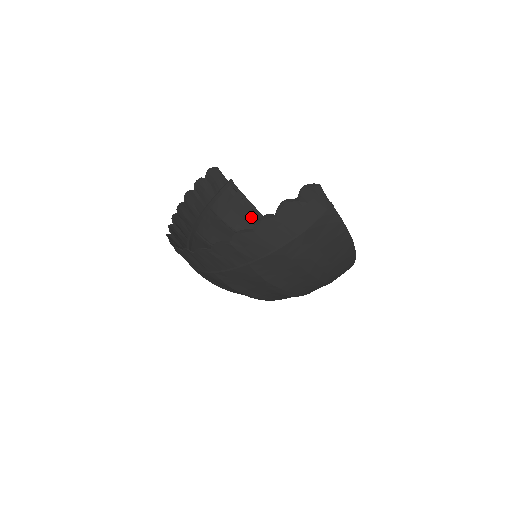
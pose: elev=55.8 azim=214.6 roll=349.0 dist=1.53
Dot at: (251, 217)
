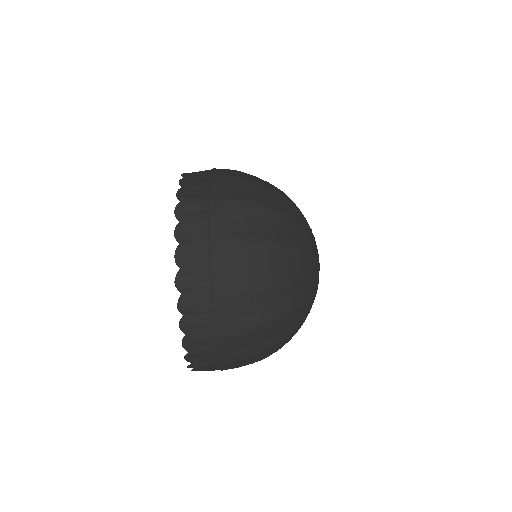
Dot at: occluded
